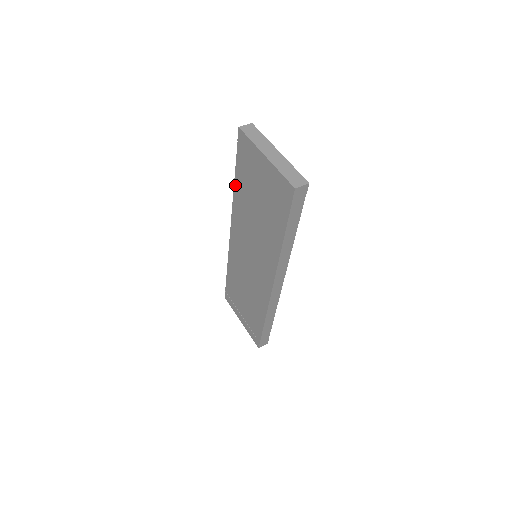
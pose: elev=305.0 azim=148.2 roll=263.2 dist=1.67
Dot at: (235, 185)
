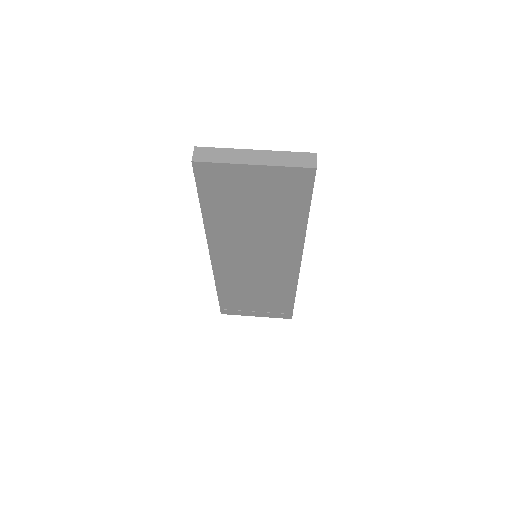
Dot at: (205, 217)
